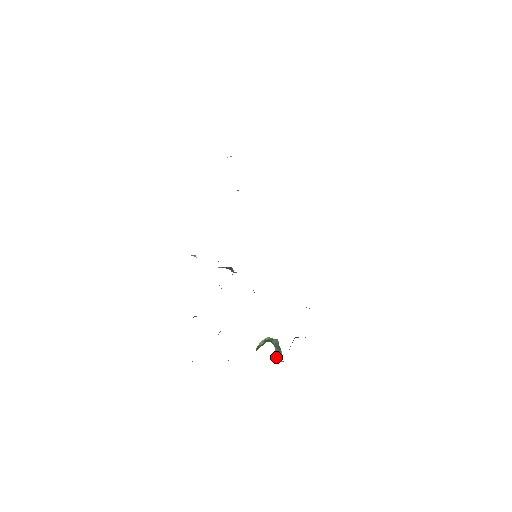
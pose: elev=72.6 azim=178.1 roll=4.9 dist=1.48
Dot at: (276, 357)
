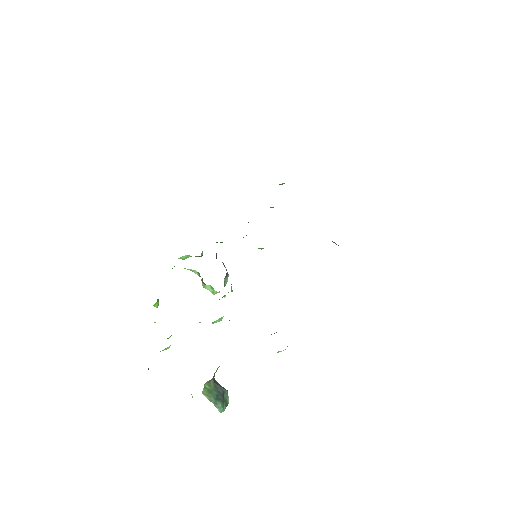
Dot at: (204, 389)
